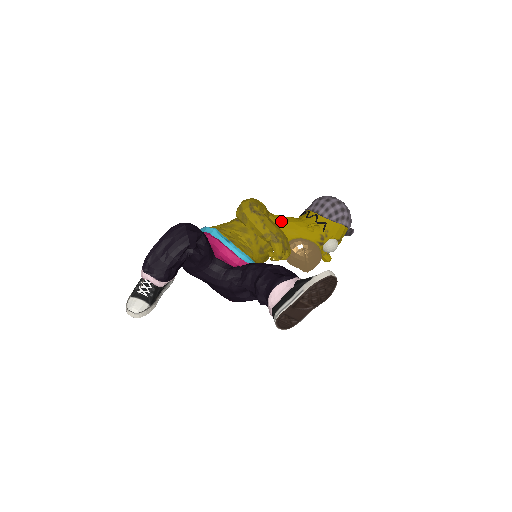
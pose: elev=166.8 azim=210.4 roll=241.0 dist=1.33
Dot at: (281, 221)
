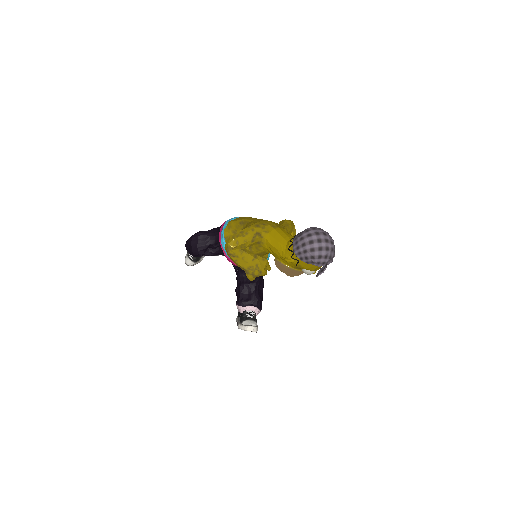
Dot at: (270, 244)
